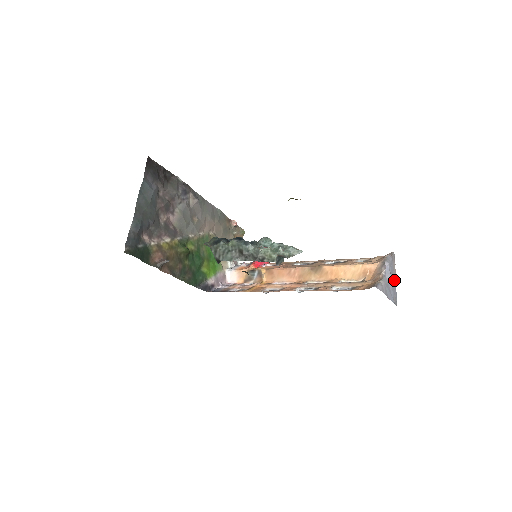
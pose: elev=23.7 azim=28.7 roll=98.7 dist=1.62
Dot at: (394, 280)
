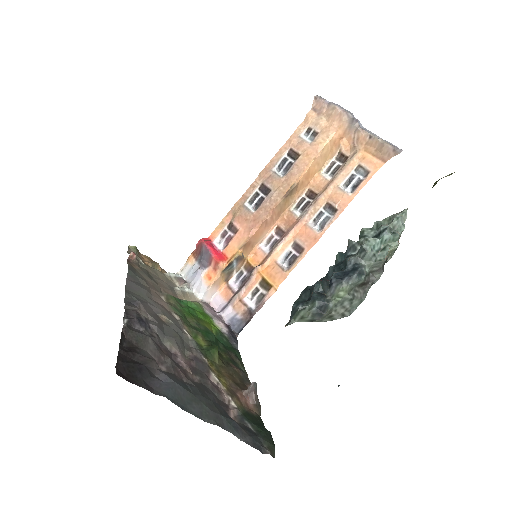
Dot at: occluded
